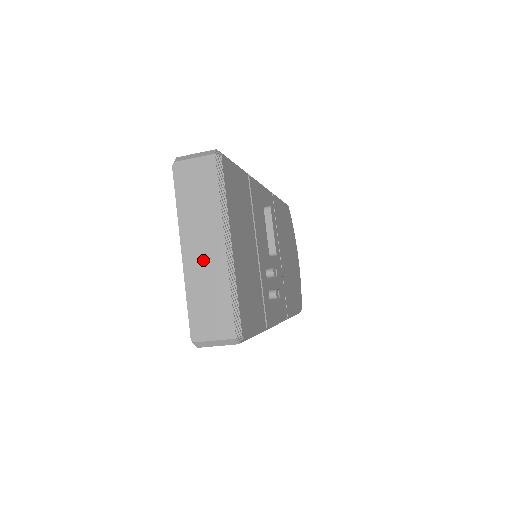
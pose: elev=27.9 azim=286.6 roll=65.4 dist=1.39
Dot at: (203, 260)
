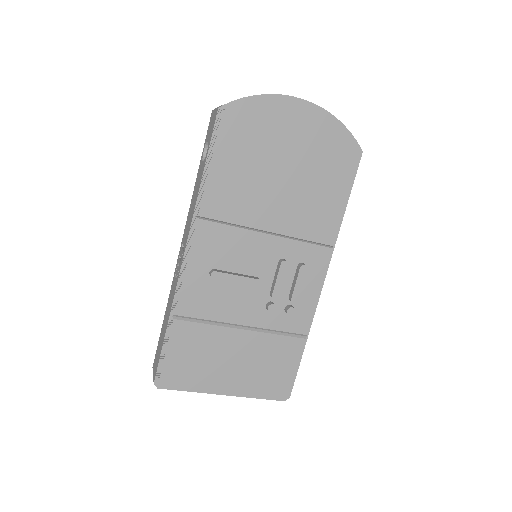
Dot at: occluded
